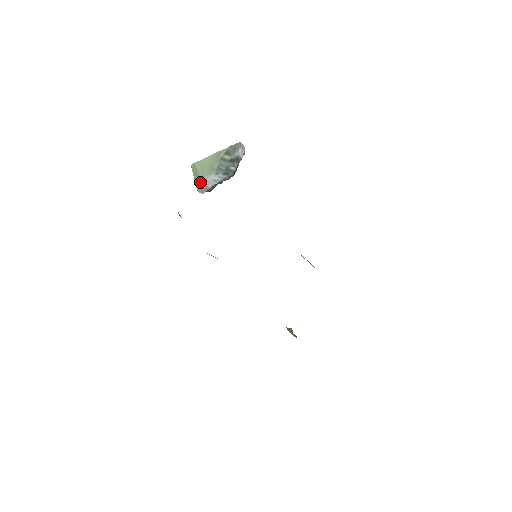
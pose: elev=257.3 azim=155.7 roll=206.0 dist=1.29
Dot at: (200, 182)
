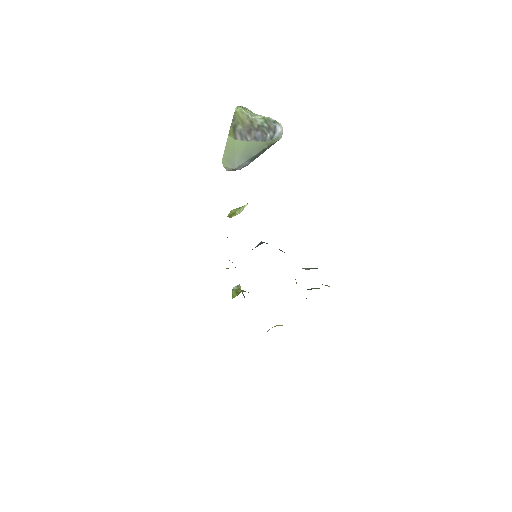
Dot at: (231, 161)
